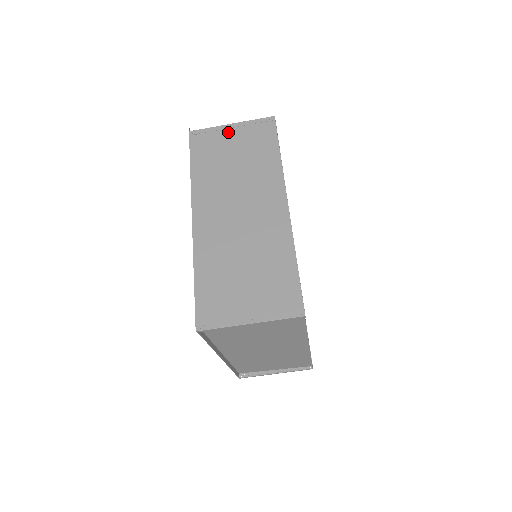
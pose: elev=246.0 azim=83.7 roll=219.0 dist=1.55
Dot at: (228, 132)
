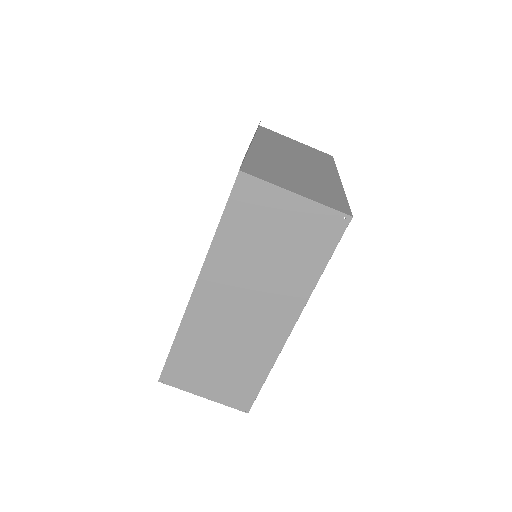
Dot at: (286, 204)
